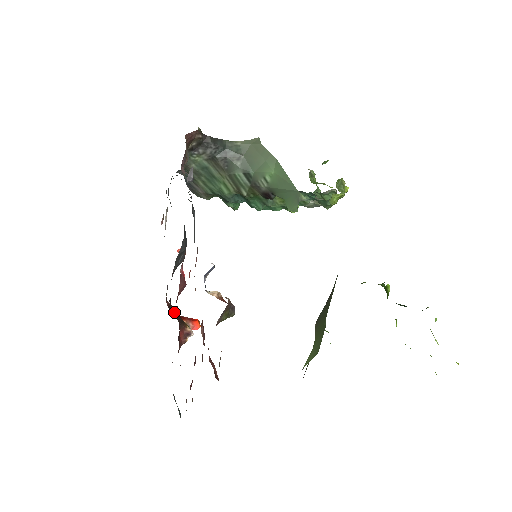
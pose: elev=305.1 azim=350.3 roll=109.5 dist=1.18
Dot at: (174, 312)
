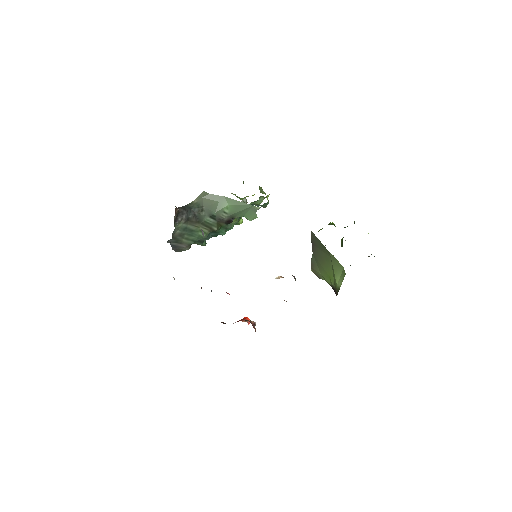
Dot at: occluded
